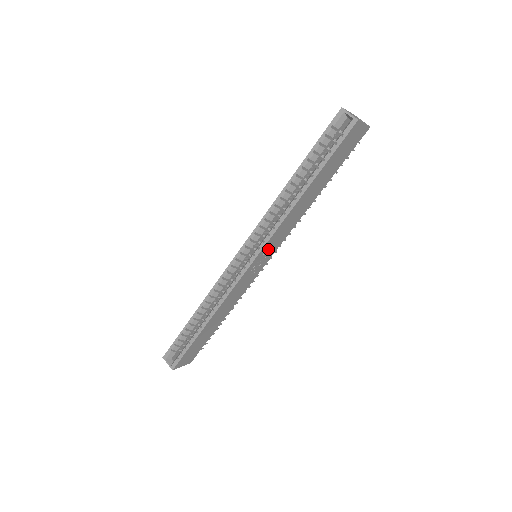
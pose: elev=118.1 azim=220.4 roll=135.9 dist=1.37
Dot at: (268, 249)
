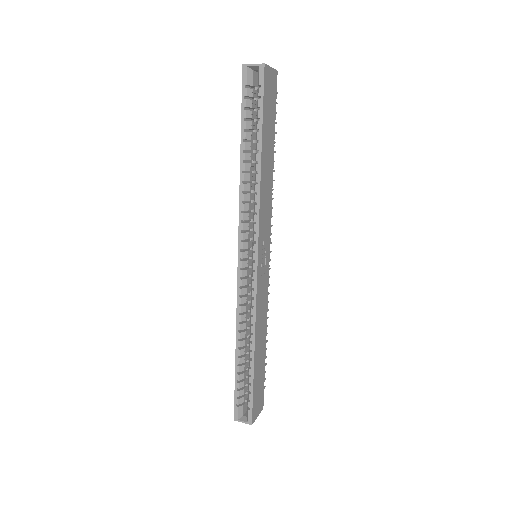
Dot at: (263, 239)
